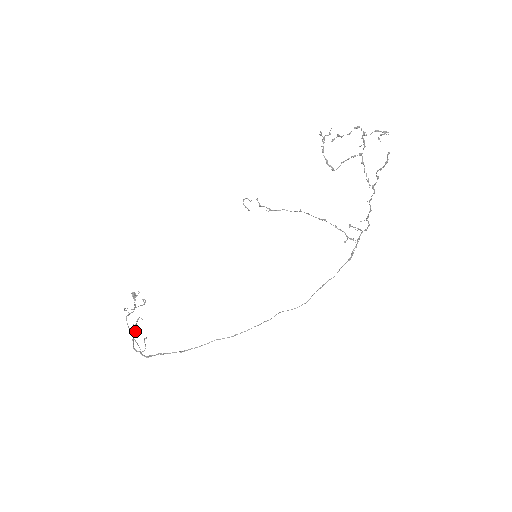
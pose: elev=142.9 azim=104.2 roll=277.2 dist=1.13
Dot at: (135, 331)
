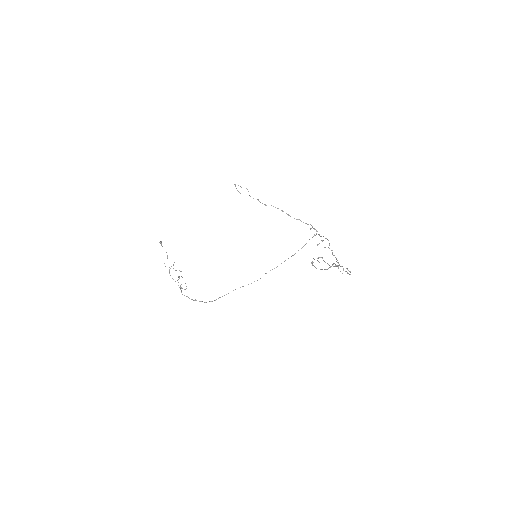
Dot at: (181, 287)
